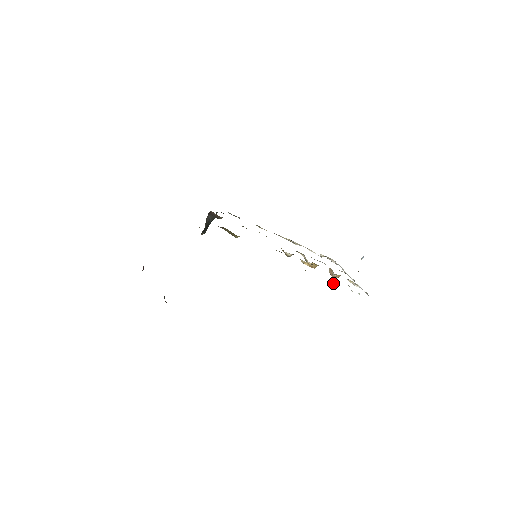
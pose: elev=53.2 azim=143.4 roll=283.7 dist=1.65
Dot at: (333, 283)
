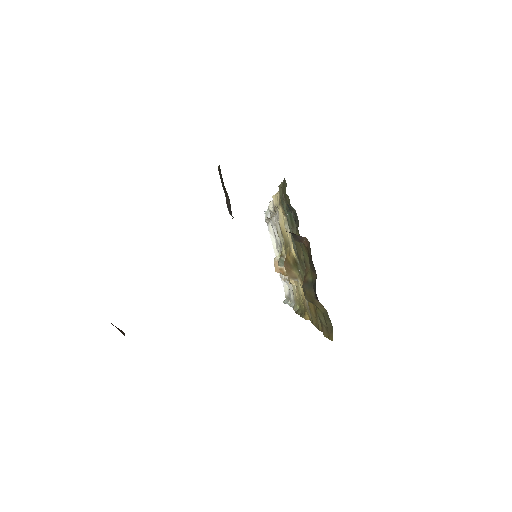
Dot at: occluded
